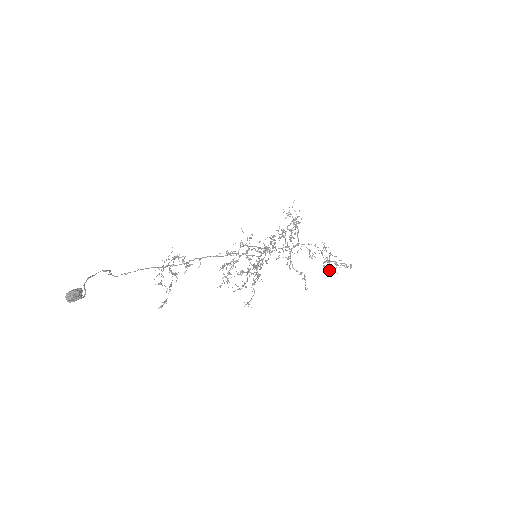
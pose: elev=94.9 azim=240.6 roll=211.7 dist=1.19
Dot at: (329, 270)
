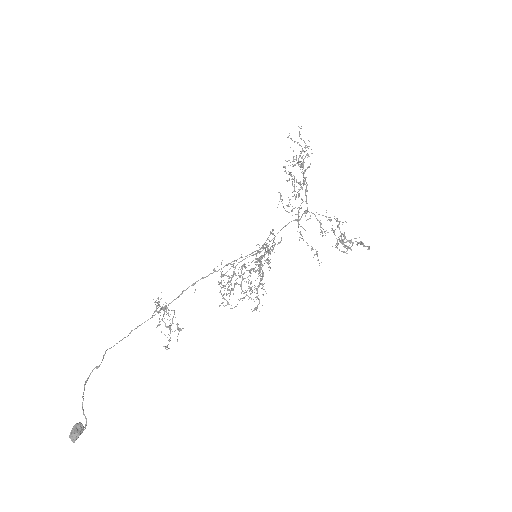
Dot at: (344, 246)
